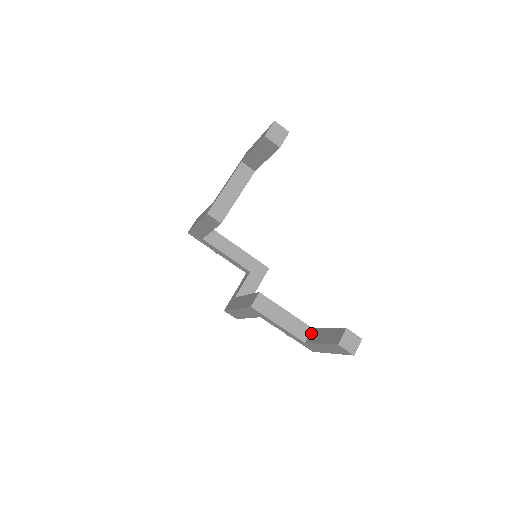
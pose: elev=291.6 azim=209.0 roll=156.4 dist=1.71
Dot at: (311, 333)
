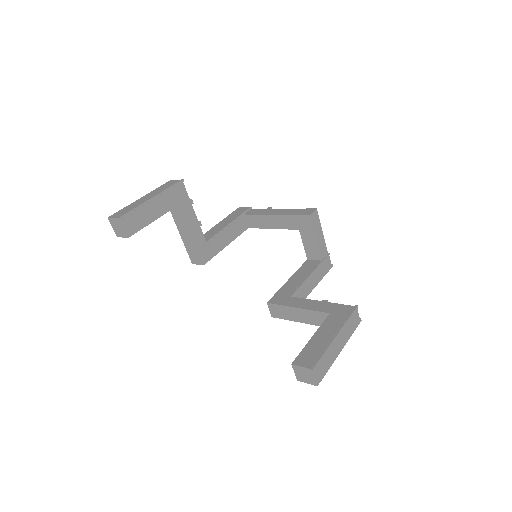
Dot at: occluded
